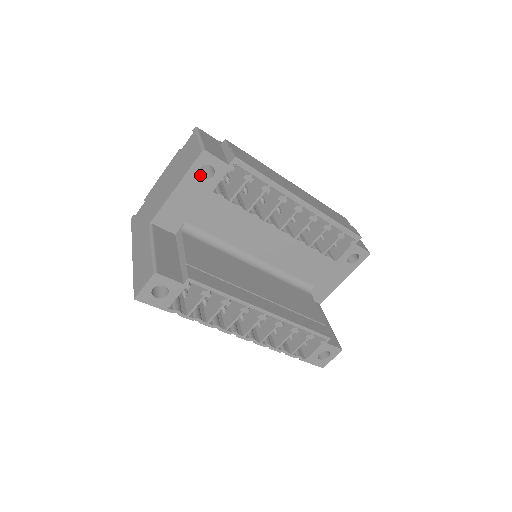
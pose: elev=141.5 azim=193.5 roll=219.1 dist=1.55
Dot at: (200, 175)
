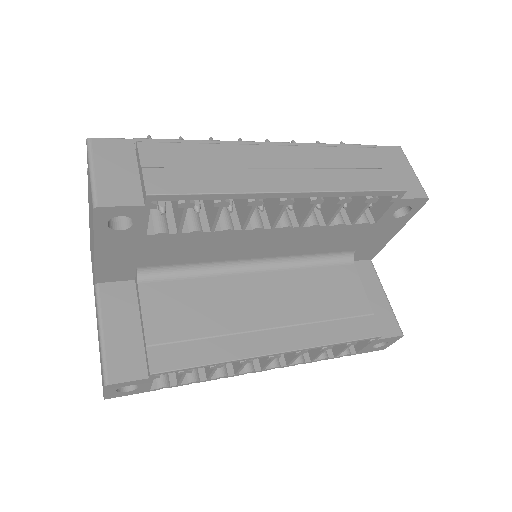
Dot at: (116, 225)
